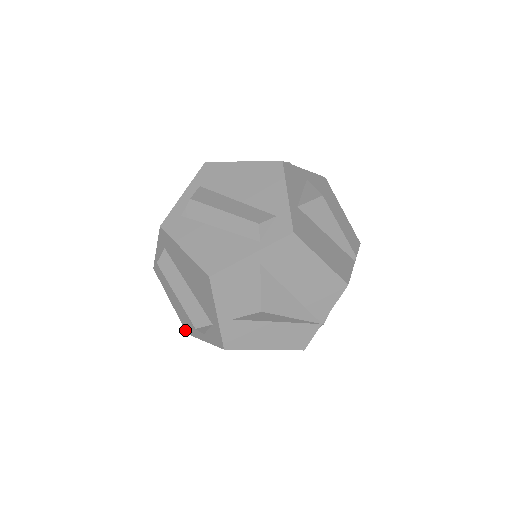
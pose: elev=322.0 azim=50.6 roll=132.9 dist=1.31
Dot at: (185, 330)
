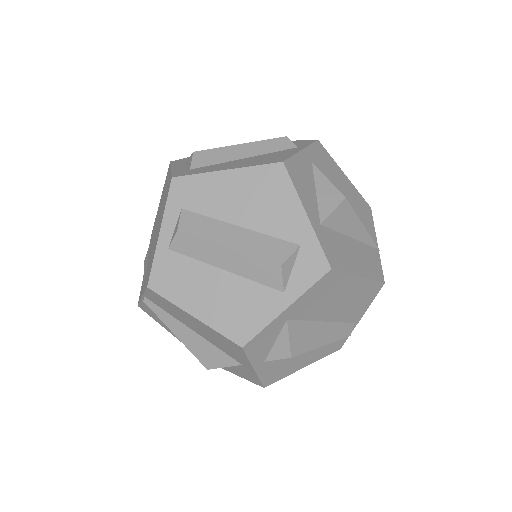
Dot at: (236, 344)
